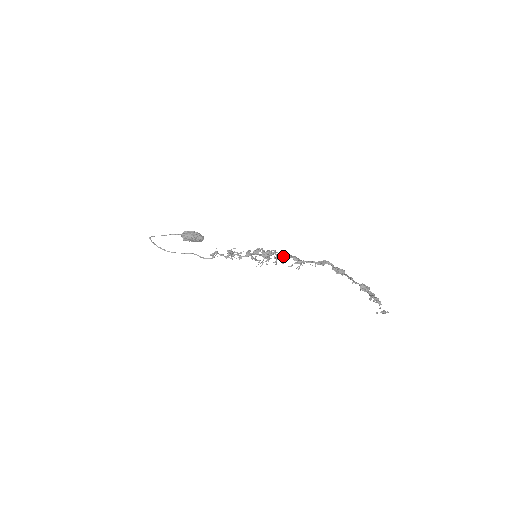
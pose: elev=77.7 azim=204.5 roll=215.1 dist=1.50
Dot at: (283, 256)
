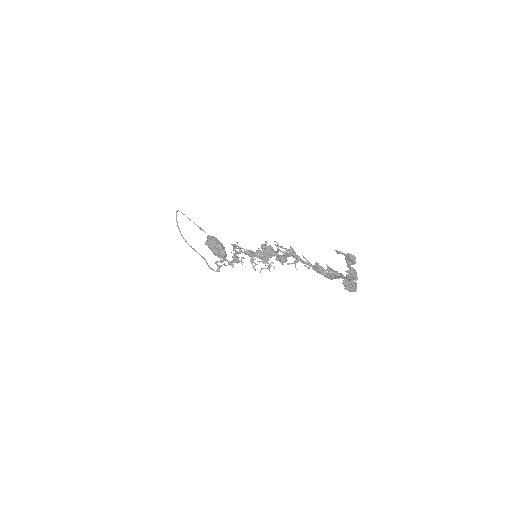
Dot at: occluded
